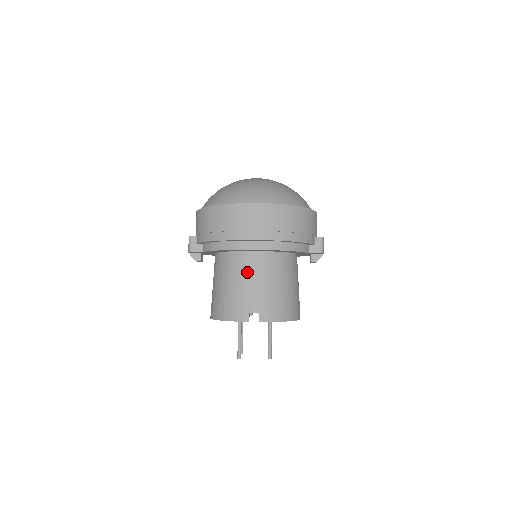
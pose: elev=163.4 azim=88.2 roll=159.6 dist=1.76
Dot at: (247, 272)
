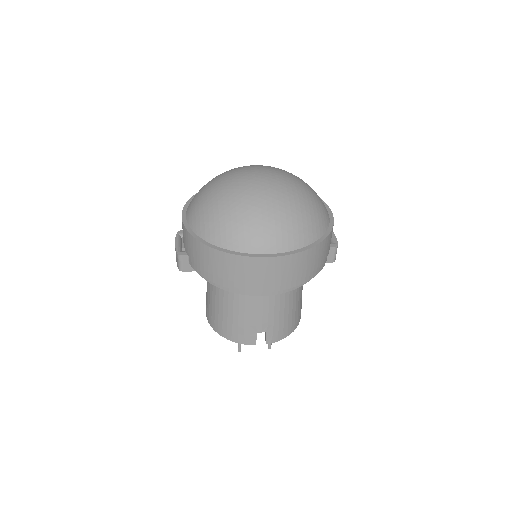
Dot at: (255, 304)
